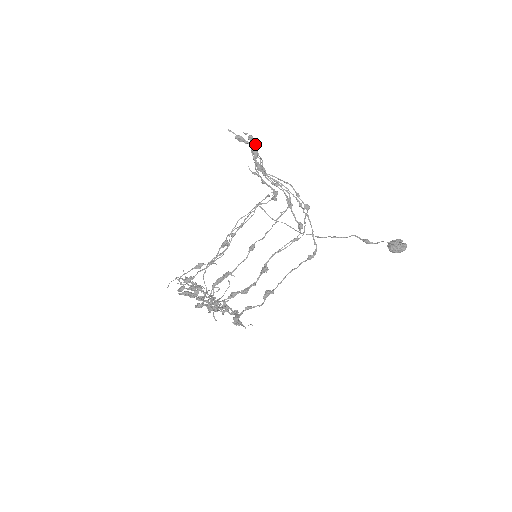
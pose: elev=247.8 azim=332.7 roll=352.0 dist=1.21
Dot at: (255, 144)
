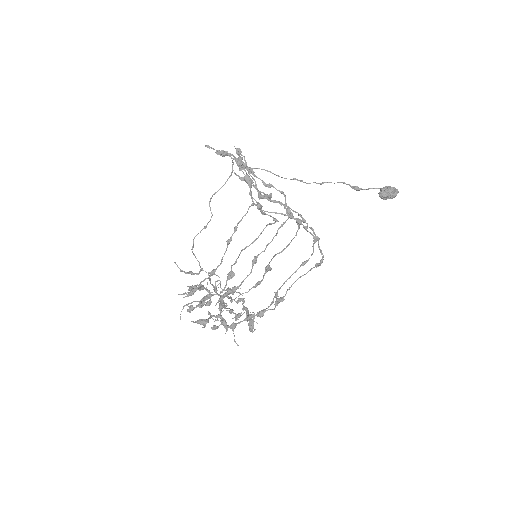
Dot at: (244, 163)
